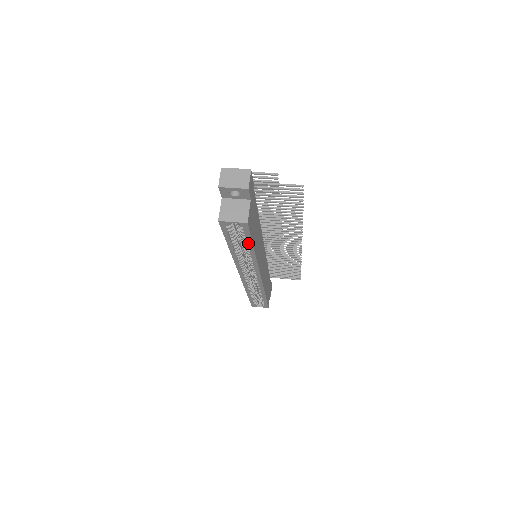
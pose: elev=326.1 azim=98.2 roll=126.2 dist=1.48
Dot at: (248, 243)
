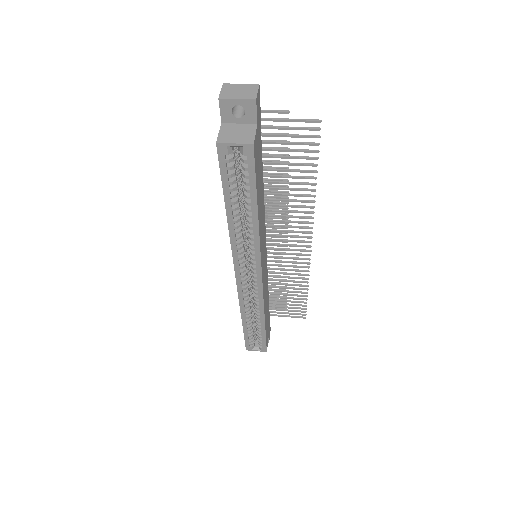
Dot at: (251, 195)
